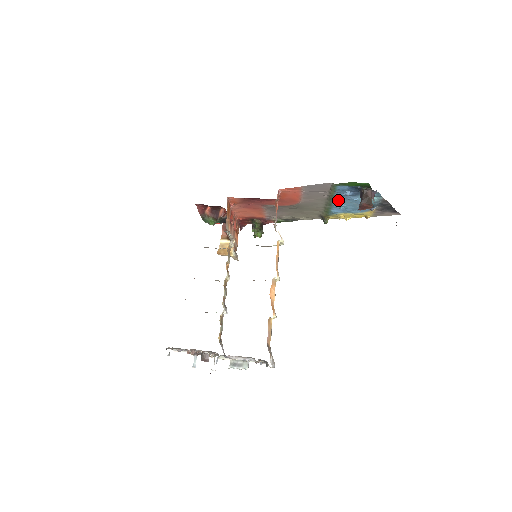
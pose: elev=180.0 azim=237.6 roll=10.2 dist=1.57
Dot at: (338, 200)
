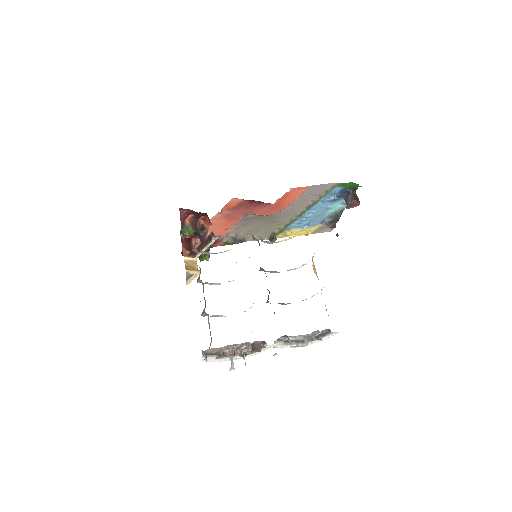
Dot at: (314, 208)
